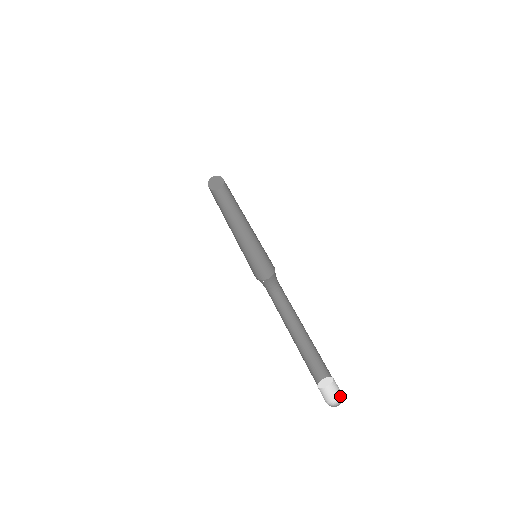
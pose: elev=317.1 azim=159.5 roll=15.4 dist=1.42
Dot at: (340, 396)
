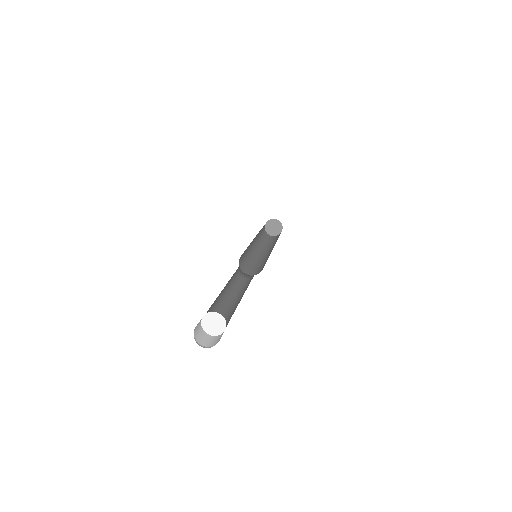
Dot at: occluded
